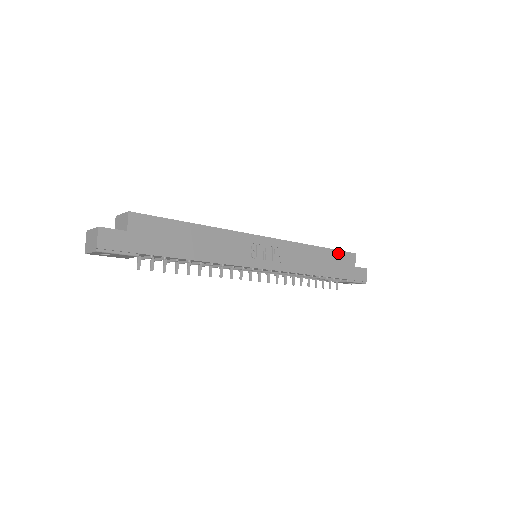
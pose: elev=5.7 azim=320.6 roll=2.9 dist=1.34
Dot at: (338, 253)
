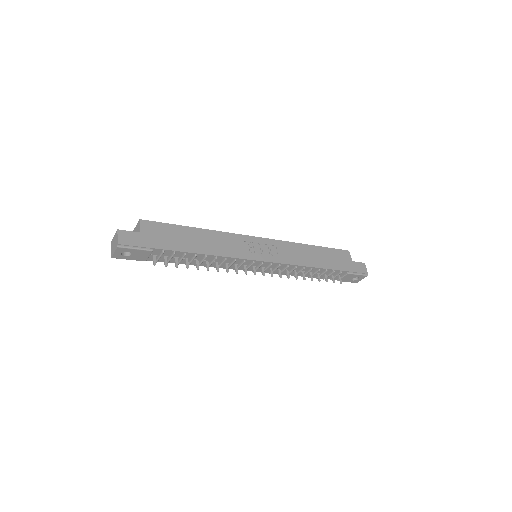
Dot at: (332, 250)
